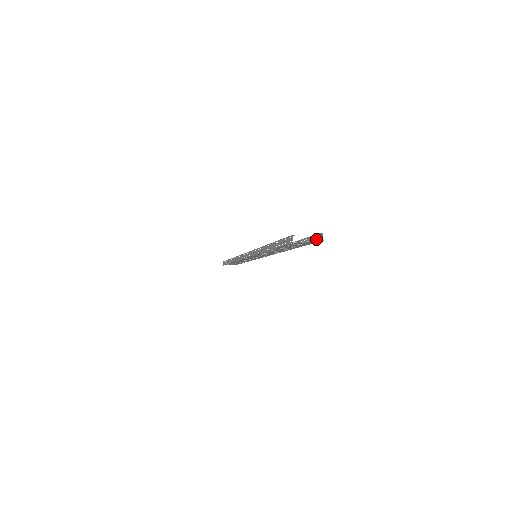
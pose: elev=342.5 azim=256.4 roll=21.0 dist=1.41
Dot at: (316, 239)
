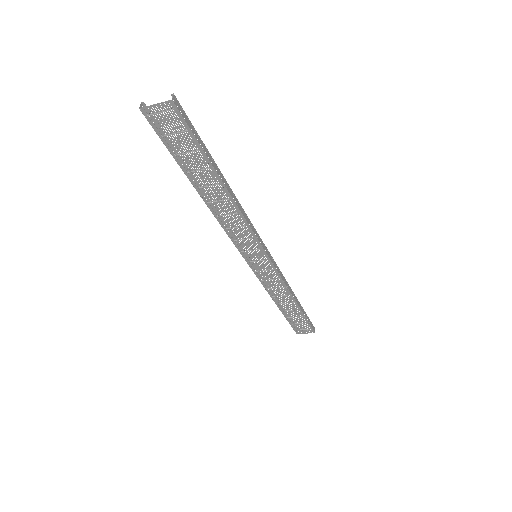
Dot at: (183, 115)
